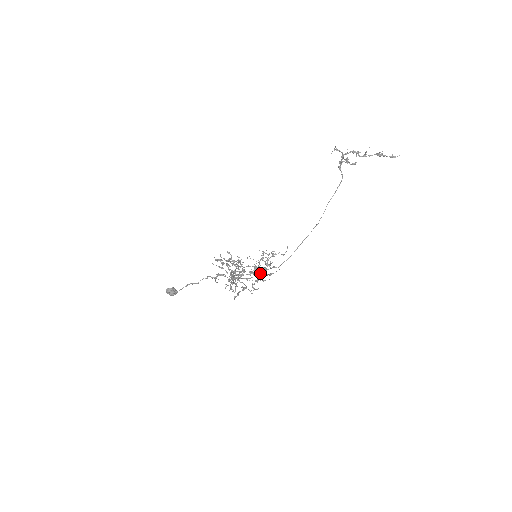
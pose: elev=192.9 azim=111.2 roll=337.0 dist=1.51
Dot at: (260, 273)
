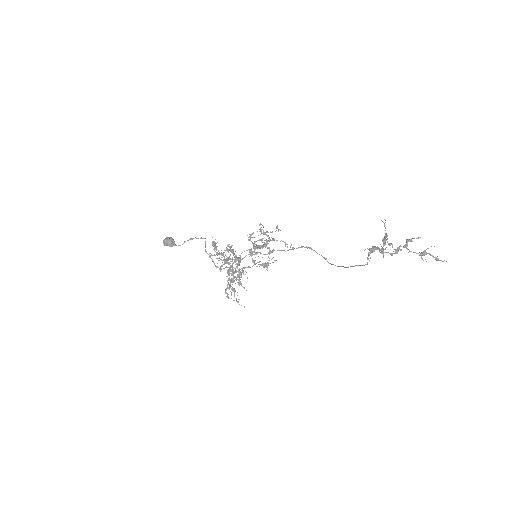
Dot at: (259, 247)
